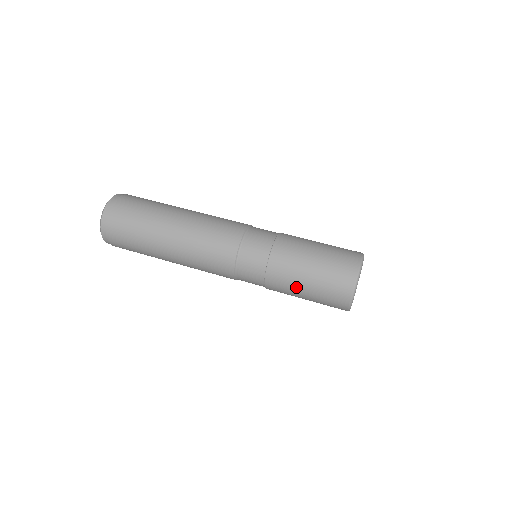
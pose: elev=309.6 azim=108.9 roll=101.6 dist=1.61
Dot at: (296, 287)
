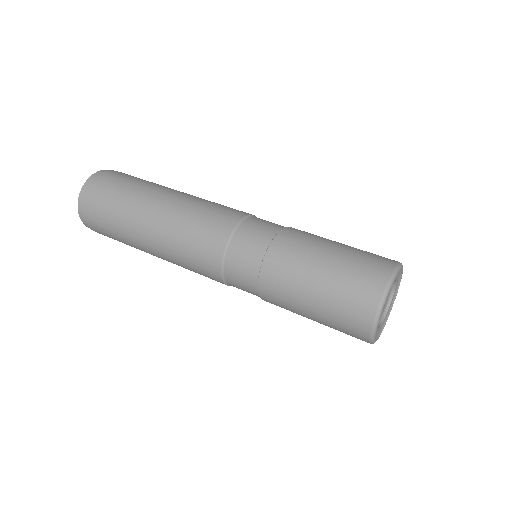
Dot at: (298, 308)
